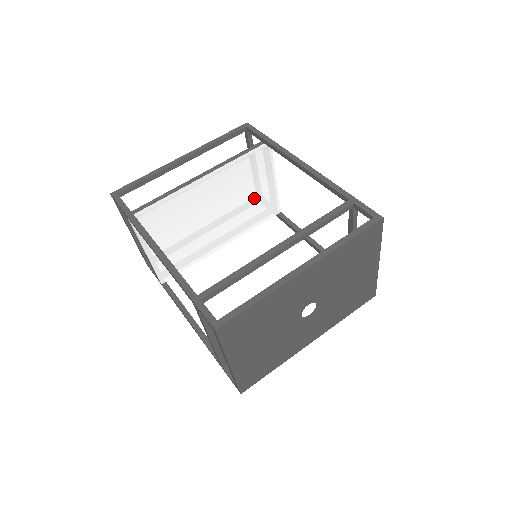
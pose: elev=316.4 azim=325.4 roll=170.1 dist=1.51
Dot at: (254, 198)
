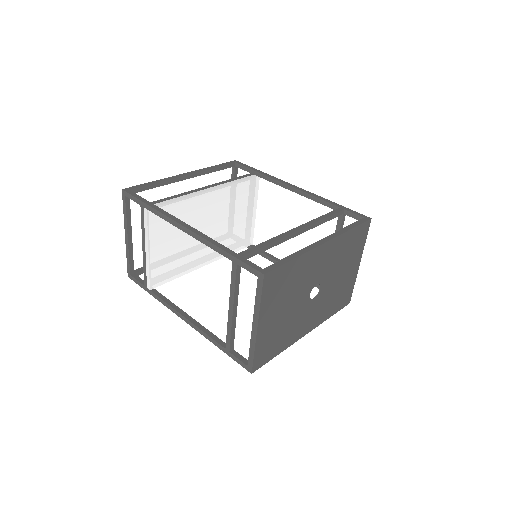
Dot at: (238, 223)
